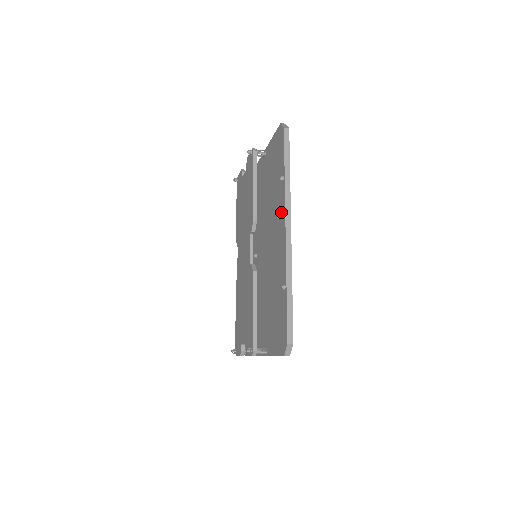
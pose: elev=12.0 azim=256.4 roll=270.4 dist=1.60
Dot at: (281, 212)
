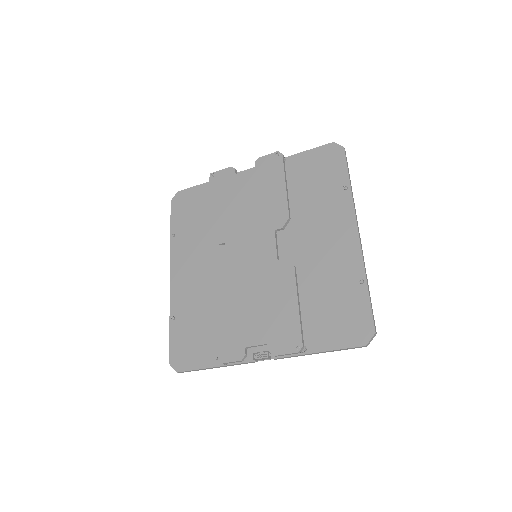
Dot at: (344, 216)
